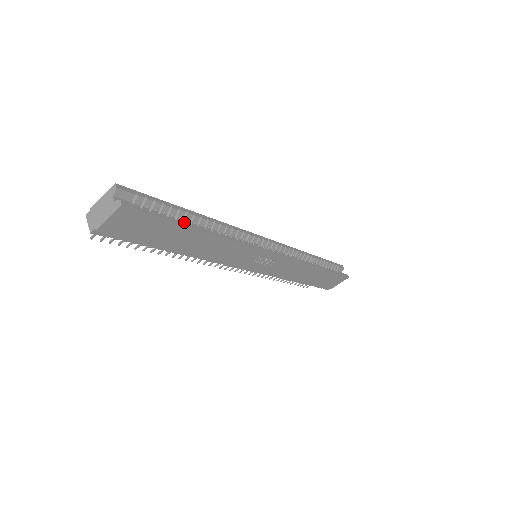
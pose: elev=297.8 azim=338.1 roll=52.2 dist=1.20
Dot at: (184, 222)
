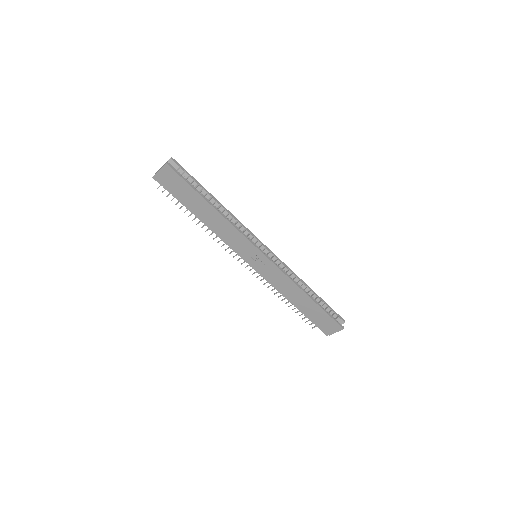
Dot at: (201, 194)
